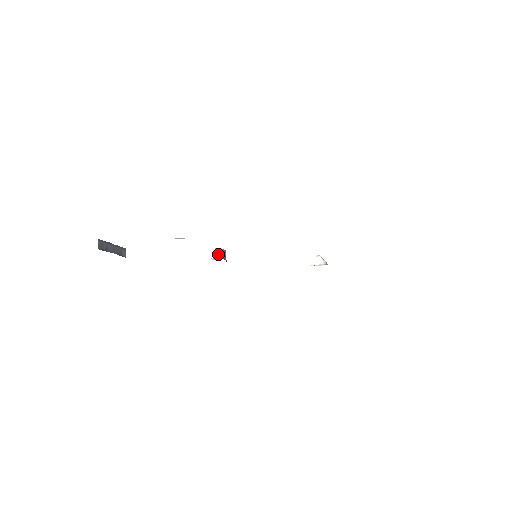
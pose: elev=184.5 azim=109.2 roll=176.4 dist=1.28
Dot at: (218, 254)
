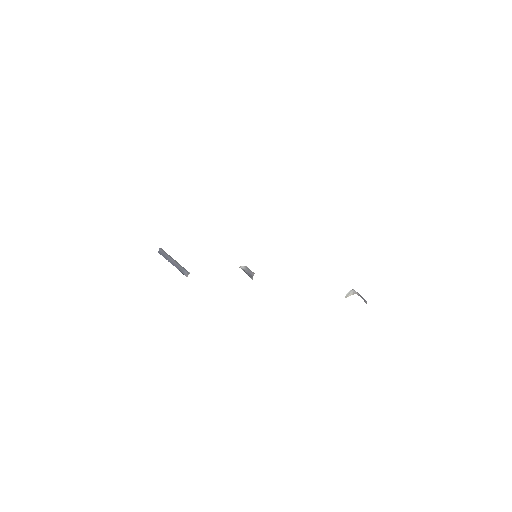
Dot at: (240, 267)
